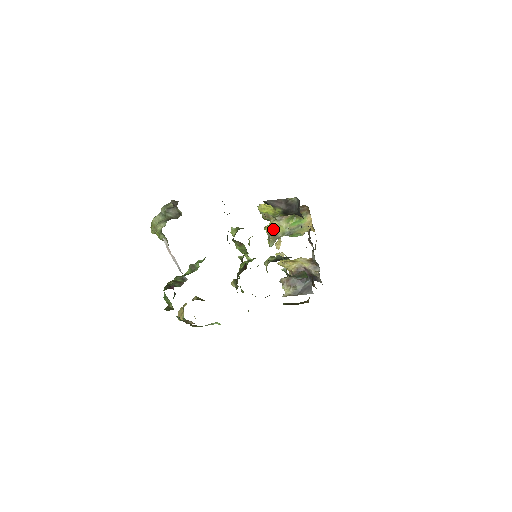
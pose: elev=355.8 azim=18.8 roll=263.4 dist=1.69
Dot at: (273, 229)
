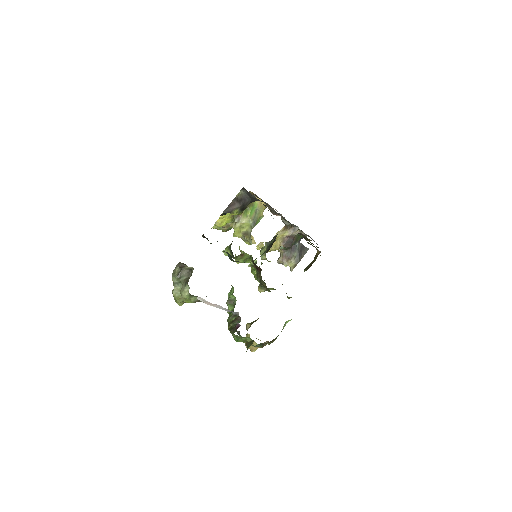
Dot at: (241, 231)
